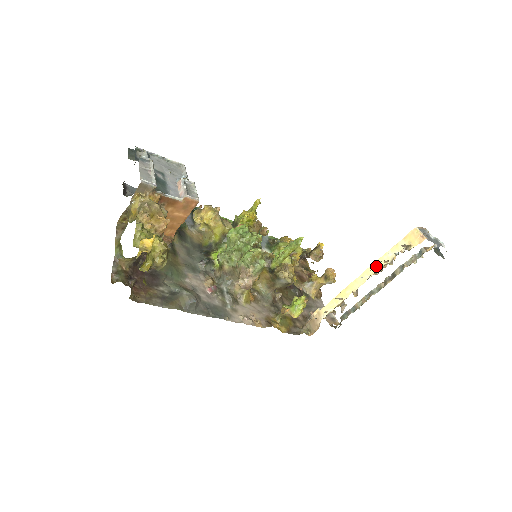
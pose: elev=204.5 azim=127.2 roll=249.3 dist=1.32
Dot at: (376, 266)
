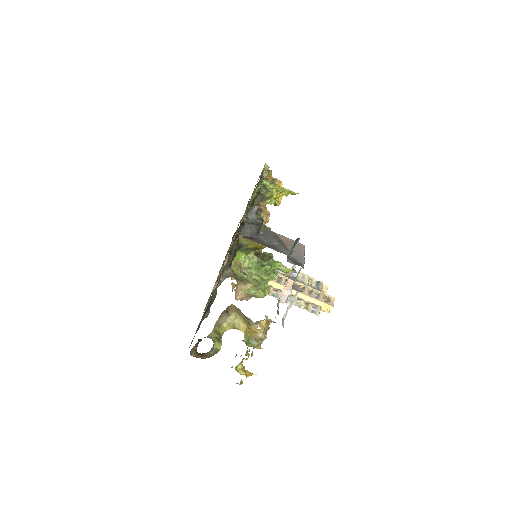
Dot at: (298, 294)
